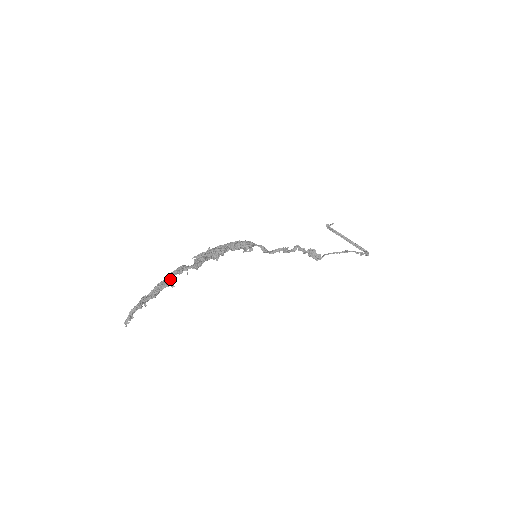
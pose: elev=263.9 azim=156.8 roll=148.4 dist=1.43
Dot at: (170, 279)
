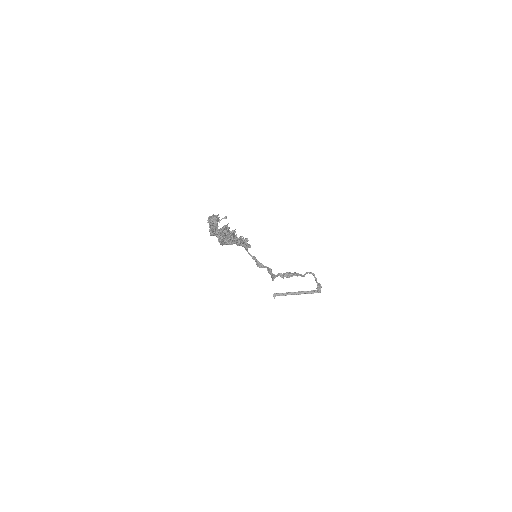
Dot at: occluded
